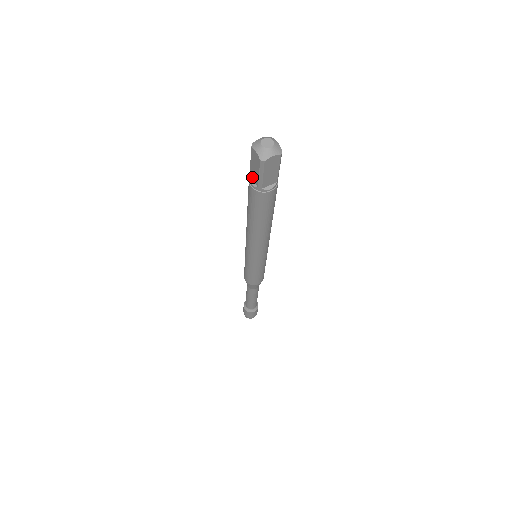
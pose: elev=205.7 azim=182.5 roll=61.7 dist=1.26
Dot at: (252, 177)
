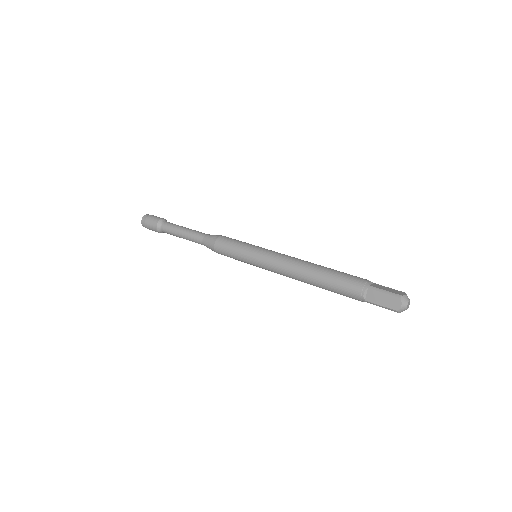
Dot at: (369, 292)
